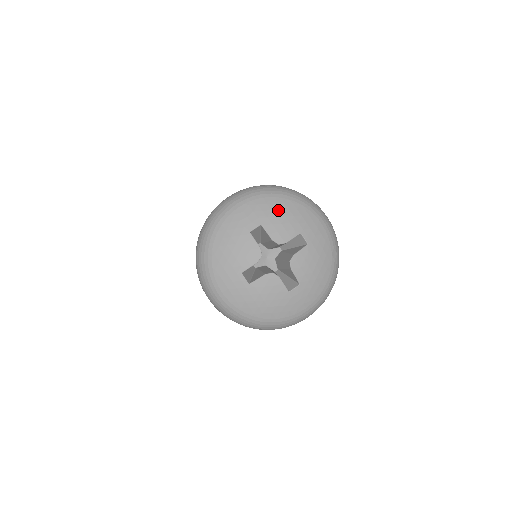
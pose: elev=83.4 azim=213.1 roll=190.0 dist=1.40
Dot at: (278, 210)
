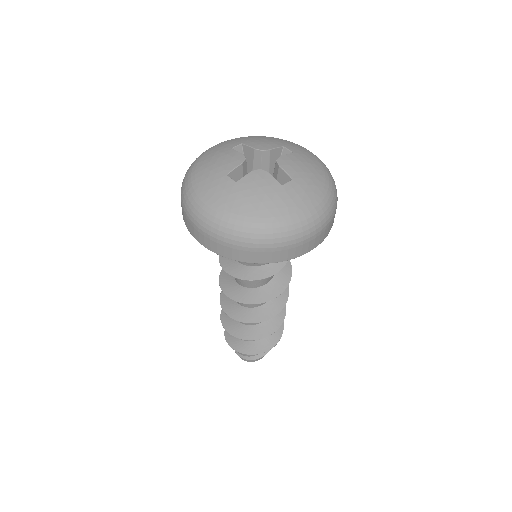
Dot at: (258, 138)
